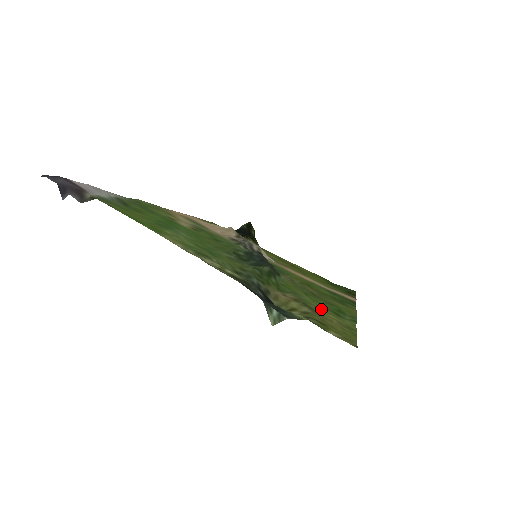
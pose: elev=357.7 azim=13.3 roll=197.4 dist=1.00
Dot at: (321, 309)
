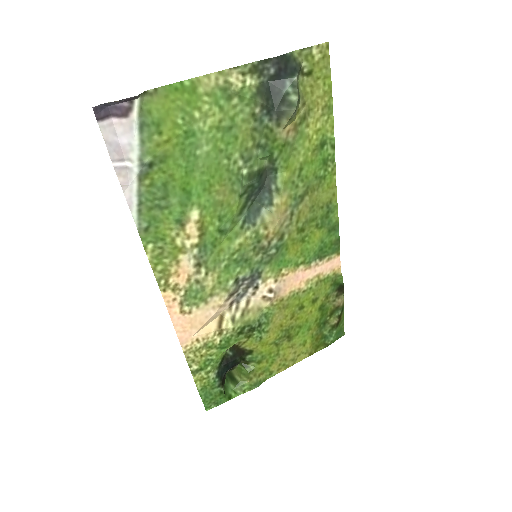
Dot at: (312, 135)
